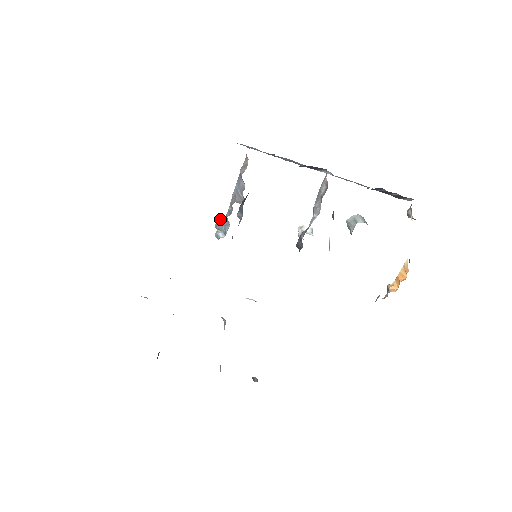
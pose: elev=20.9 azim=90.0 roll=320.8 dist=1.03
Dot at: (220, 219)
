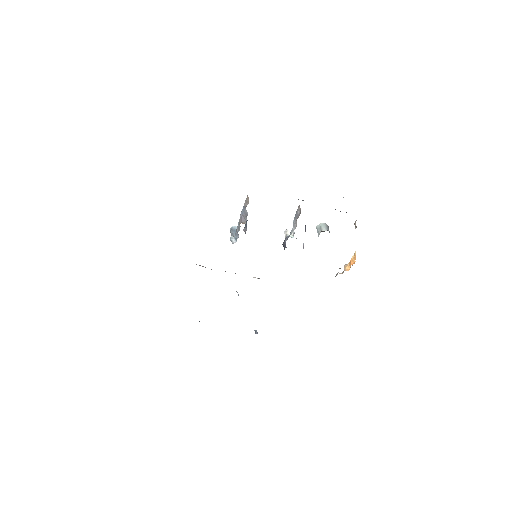
Dot at: (233, 226)
